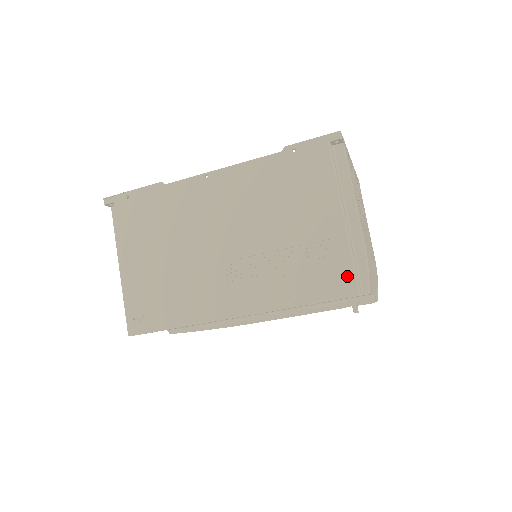
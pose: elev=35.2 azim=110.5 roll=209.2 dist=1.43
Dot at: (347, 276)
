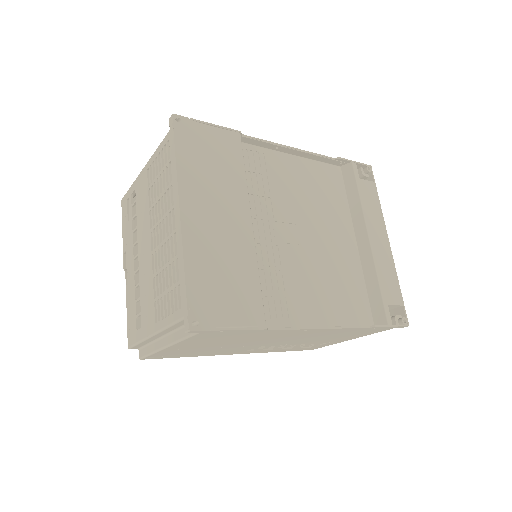
Dot at: occluded
